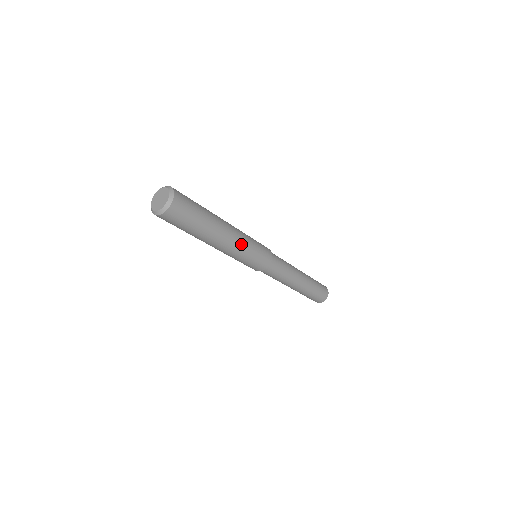
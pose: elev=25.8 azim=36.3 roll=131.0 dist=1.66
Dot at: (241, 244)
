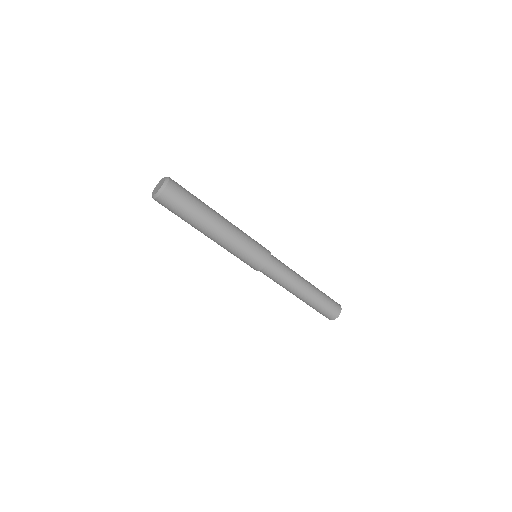
Dot at: (237, 228)
